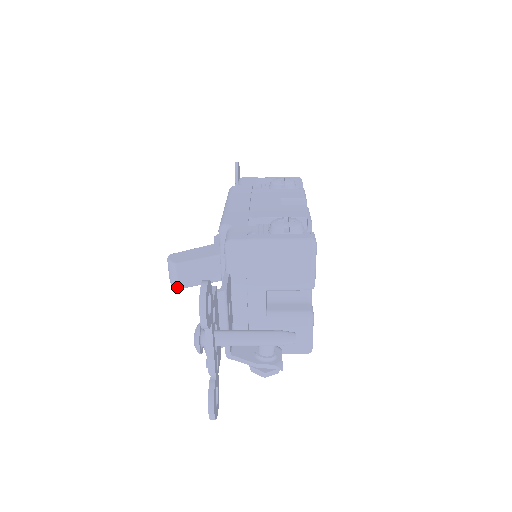
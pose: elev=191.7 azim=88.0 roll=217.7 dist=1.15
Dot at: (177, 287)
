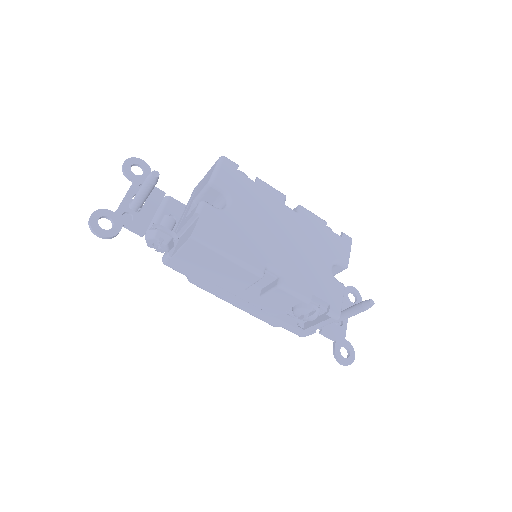
Dot at: occluded
